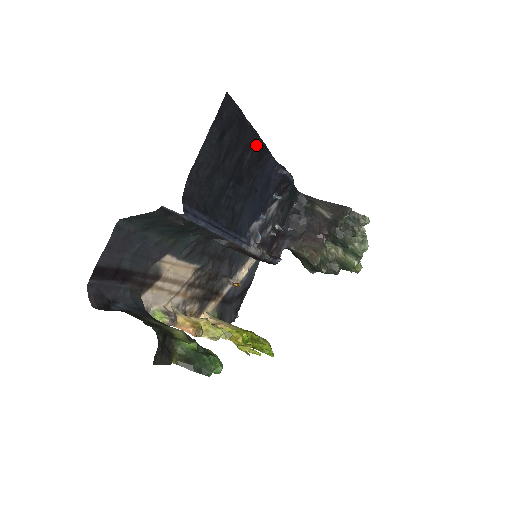
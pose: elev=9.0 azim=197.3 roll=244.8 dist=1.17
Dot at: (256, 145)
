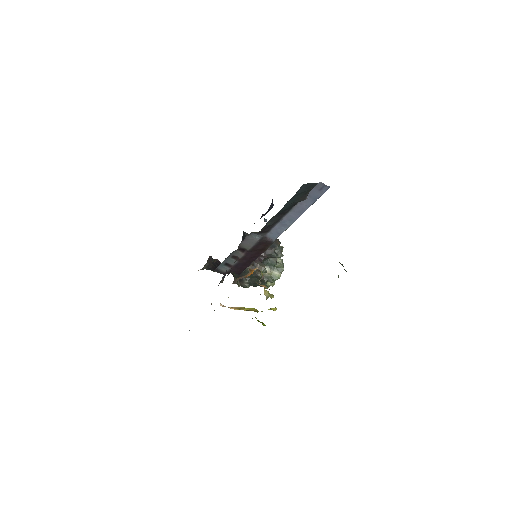
Dot at: occluded
